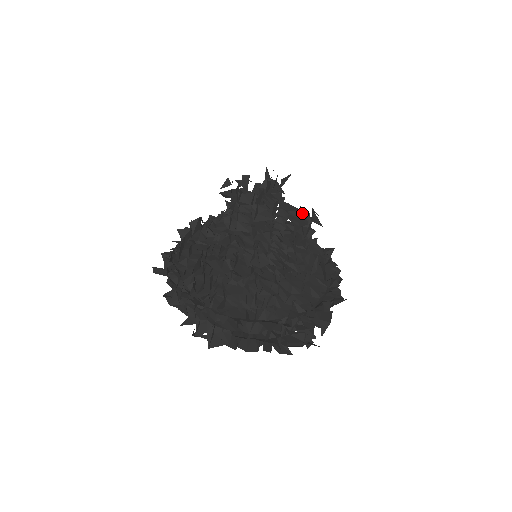
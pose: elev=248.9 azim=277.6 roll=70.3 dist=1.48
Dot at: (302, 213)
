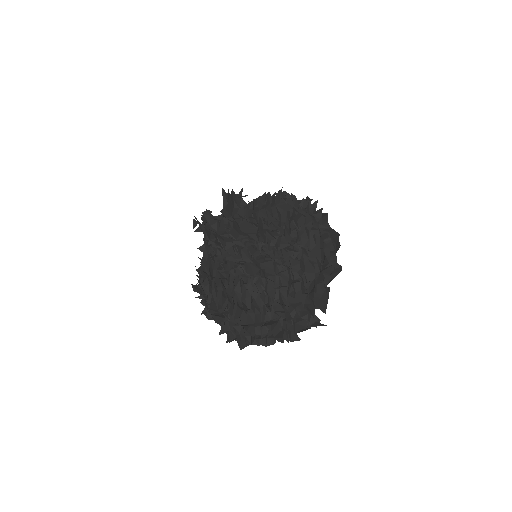
Dot at: (258, 229)
